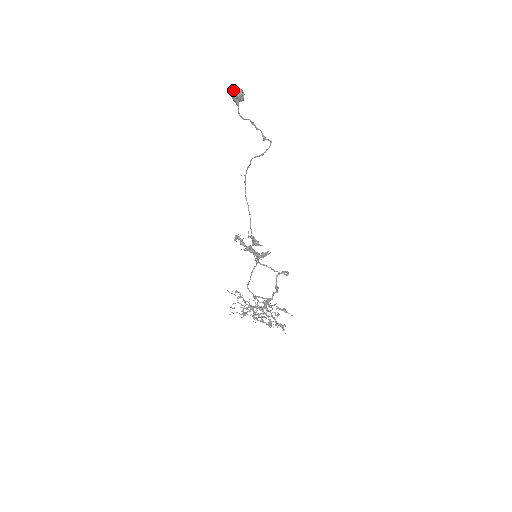
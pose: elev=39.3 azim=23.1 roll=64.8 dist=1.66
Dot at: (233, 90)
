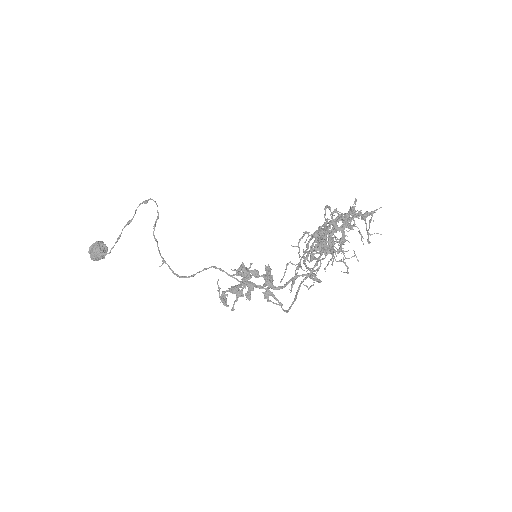
Dot at: (91, 245)
